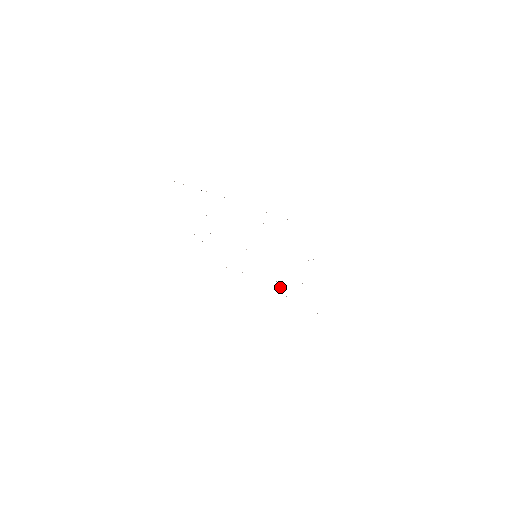
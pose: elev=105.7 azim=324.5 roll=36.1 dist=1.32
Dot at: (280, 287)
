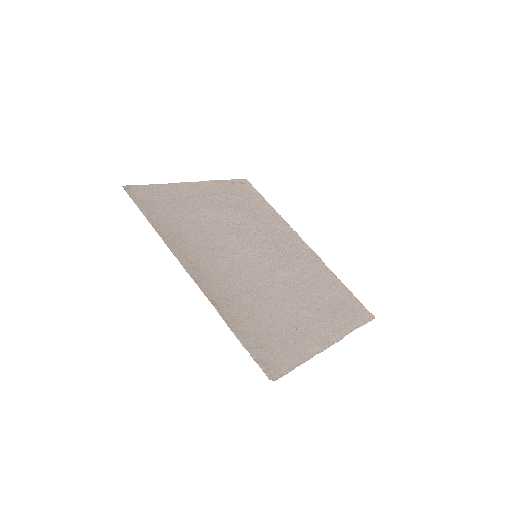
Dot at: (286, 241)
